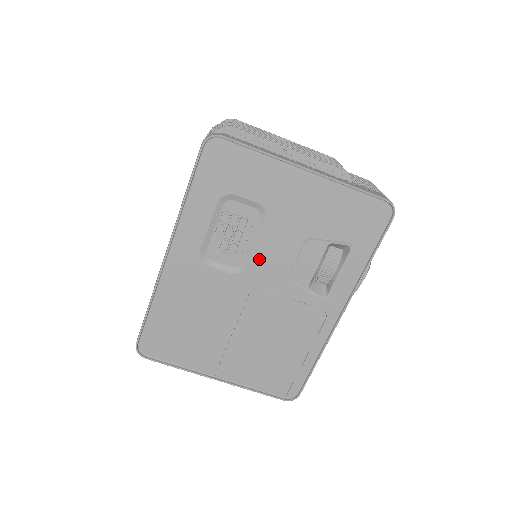
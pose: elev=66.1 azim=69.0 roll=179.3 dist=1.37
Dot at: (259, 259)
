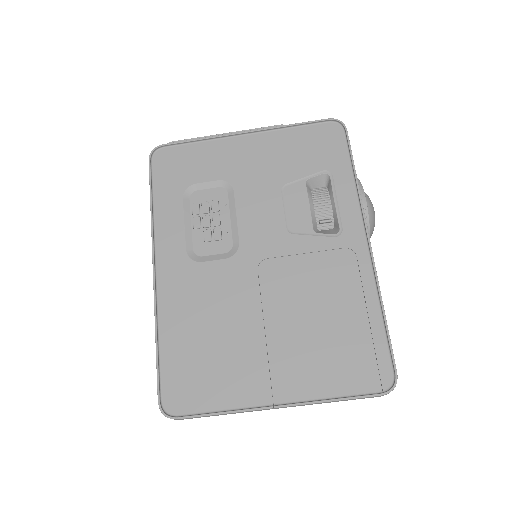
Dot at: (248, 229)
